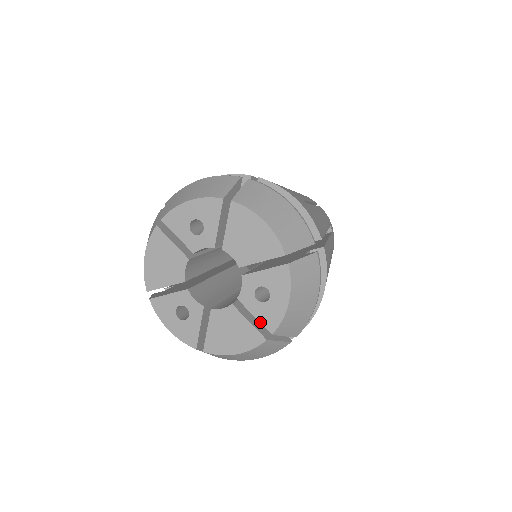
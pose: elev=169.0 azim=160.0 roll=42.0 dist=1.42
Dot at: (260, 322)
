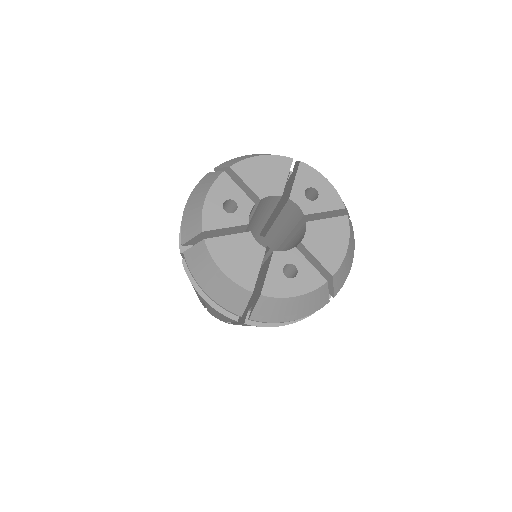
Dot at: (331, 210)
